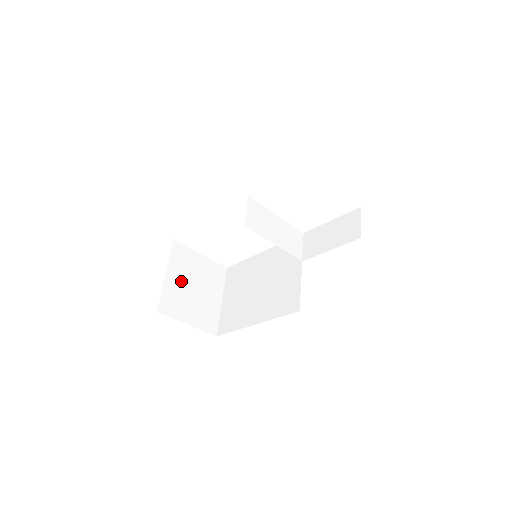
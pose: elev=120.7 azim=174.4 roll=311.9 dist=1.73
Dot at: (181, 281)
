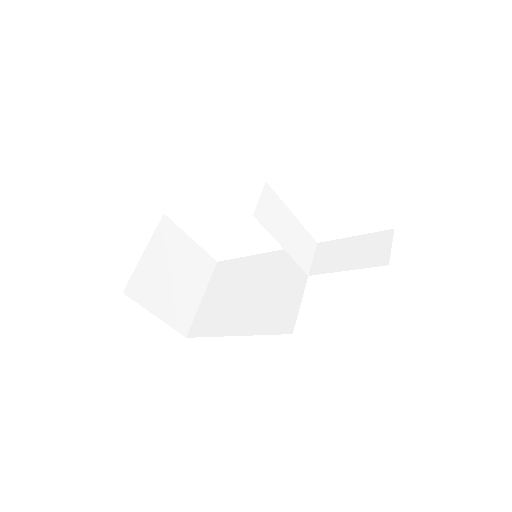
Dot at: (161, 264)
